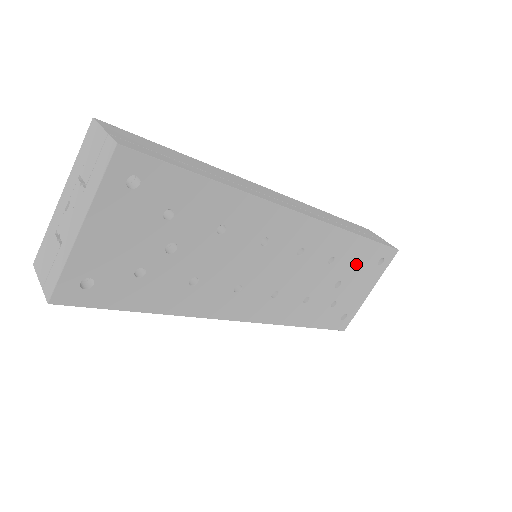
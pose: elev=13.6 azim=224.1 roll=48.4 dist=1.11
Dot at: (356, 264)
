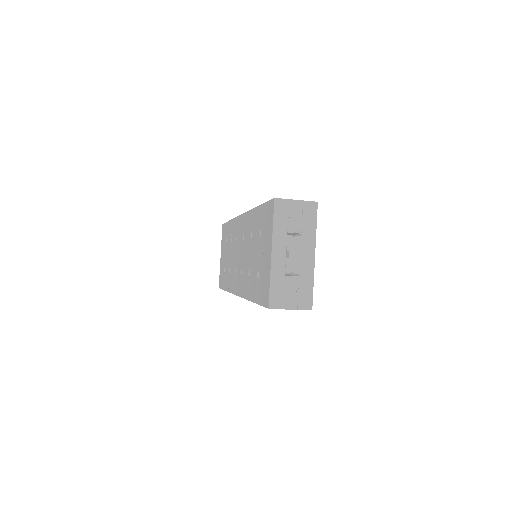
Dot at: occluded
